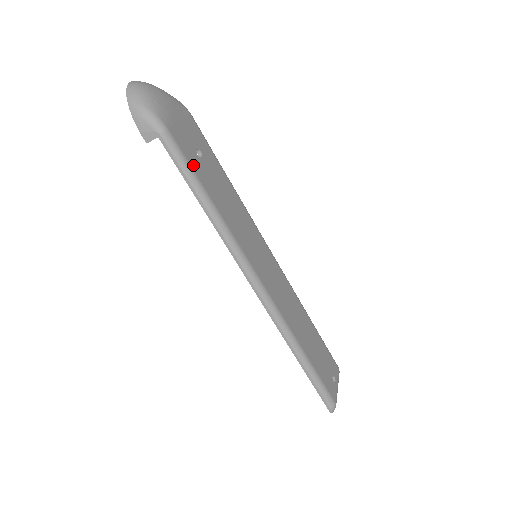
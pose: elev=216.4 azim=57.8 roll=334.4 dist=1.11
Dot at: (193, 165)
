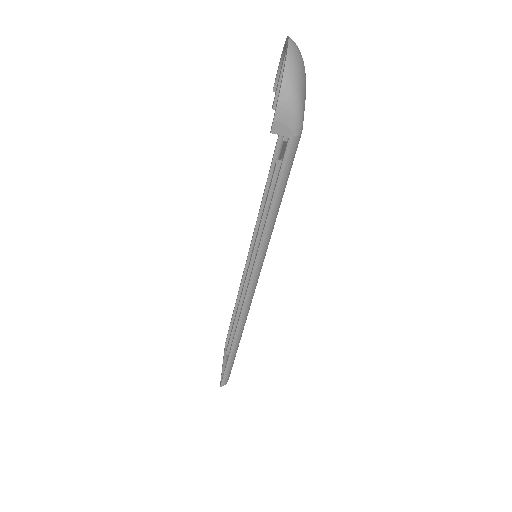
Dot at: (289, 173)
